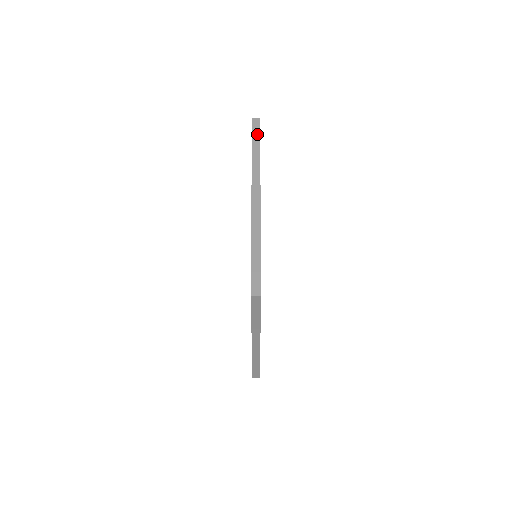
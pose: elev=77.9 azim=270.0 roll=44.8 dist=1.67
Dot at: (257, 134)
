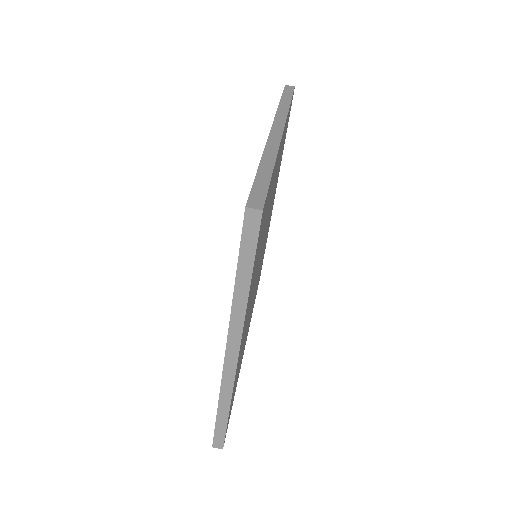
Dot at: (289, 94)
